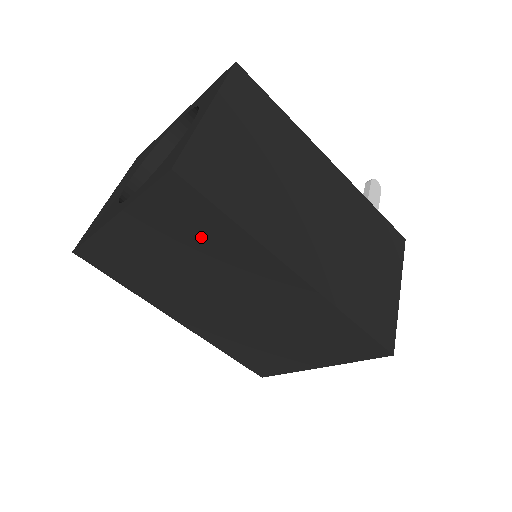
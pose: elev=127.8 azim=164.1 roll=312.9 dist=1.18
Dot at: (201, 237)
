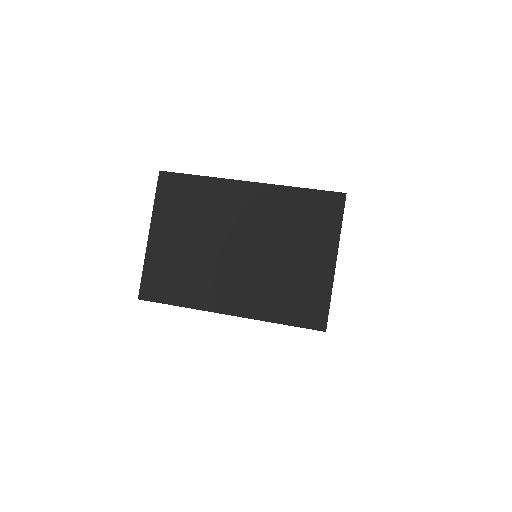
Dot at: (193, 203)
